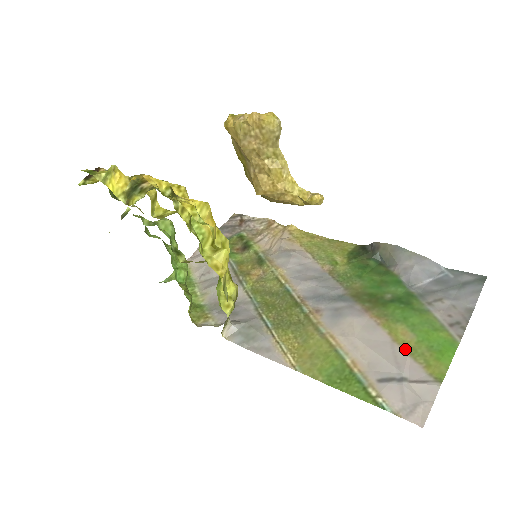
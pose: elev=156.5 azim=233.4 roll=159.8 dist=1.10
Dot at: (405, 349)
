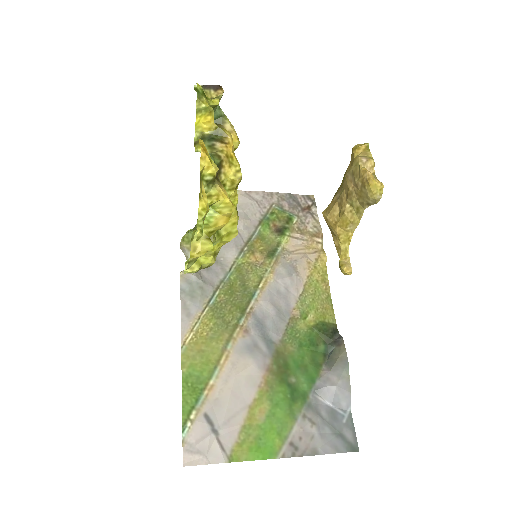
Dot at: (246, 419)
